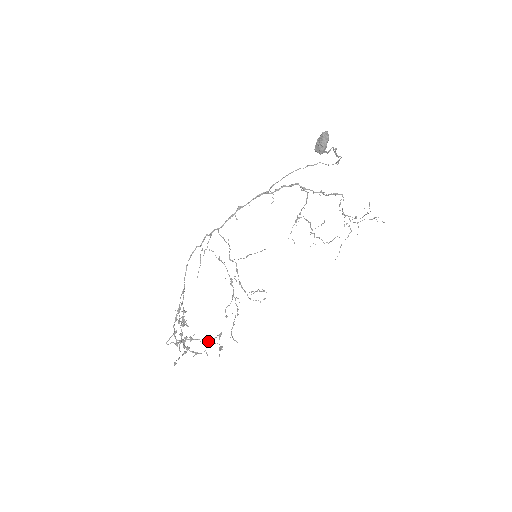
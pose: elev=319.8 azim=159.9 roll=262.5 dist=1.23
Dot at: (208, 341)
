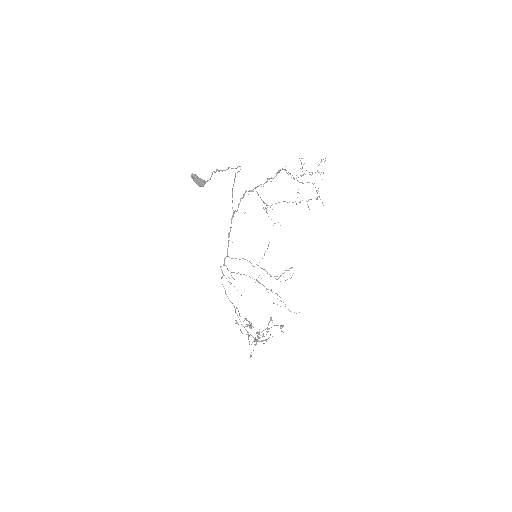
Dot at: occluded
